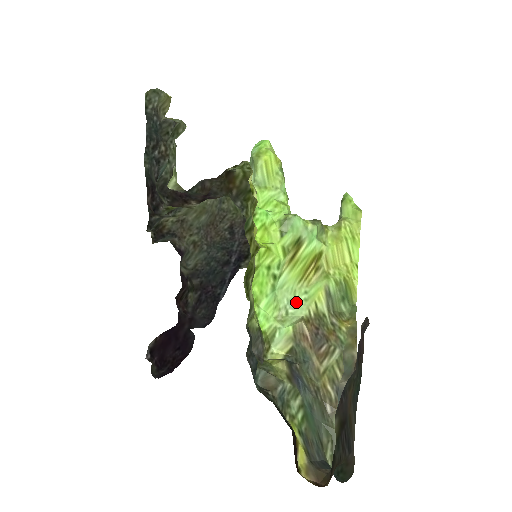
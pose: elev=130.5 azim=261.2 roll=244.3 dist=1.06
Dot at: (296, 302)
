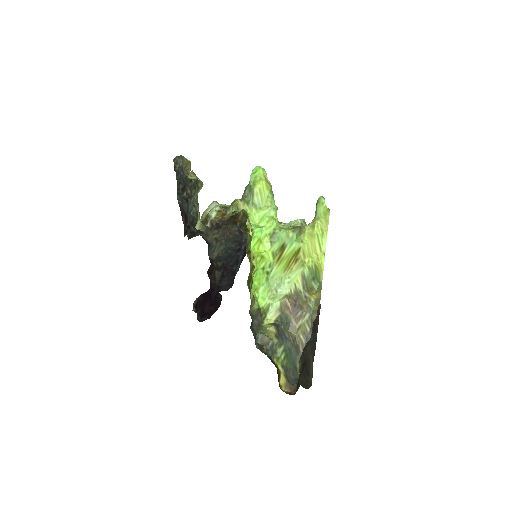
Dot at: (282, 284)
